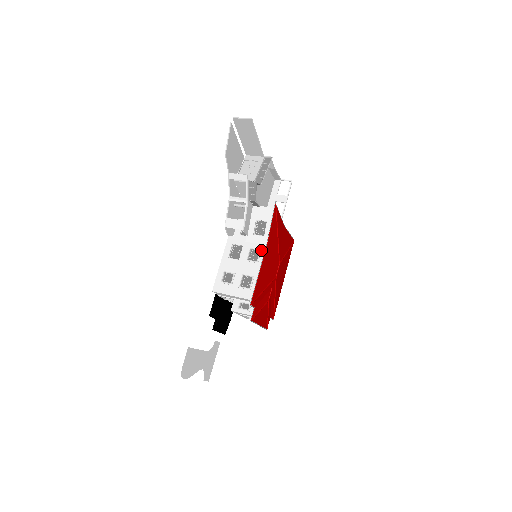
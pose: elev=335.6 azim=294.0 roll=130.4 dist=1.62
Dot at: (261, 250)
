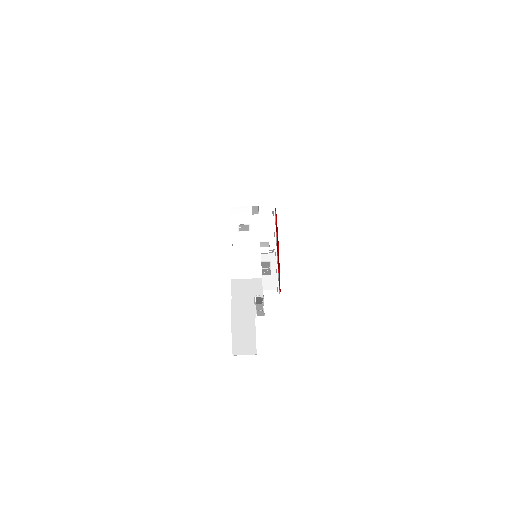
Dot at: occluded
